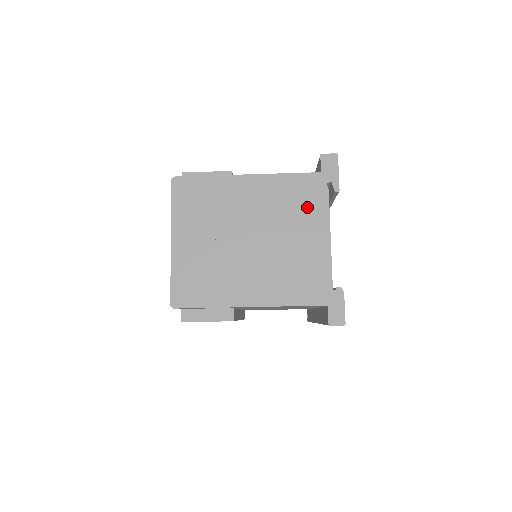
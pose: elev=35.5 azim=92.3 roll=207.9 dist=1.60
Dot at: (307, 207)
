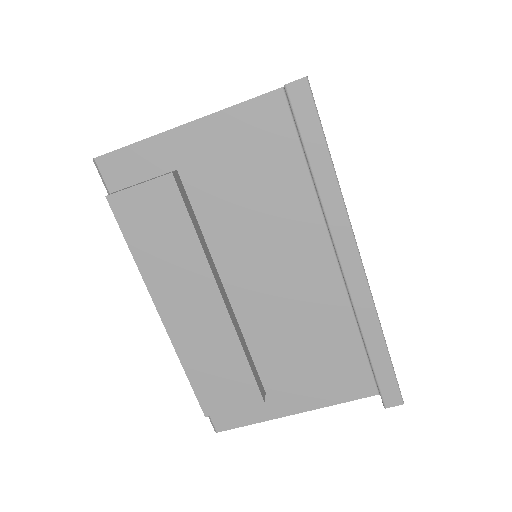
Dot at: occluded
